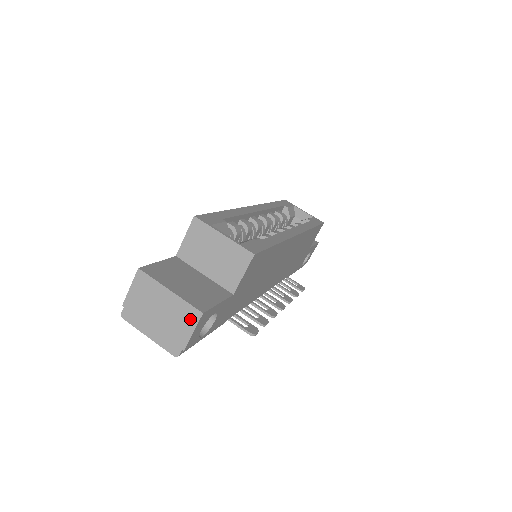
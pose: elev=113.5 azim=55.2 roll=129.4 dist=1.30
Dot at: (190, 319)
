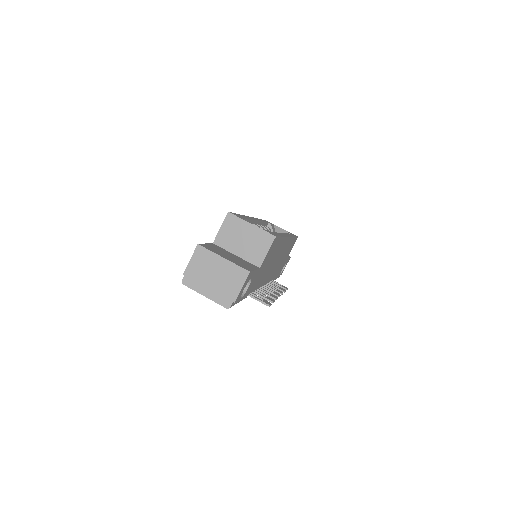
Dot at: (240, 278)
